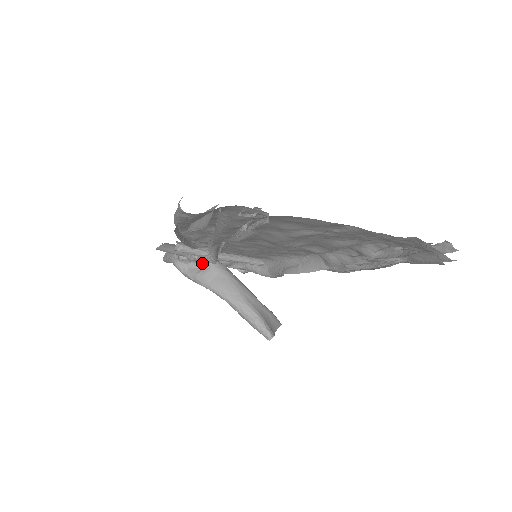
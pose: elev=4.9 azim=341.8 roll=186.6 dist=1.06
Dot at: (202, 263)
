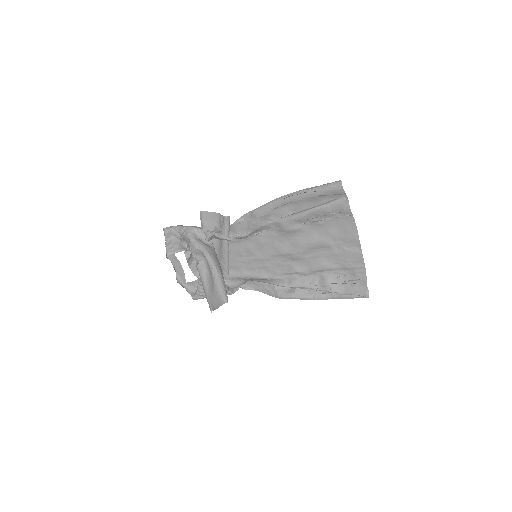
Dot at: (208, 243)
